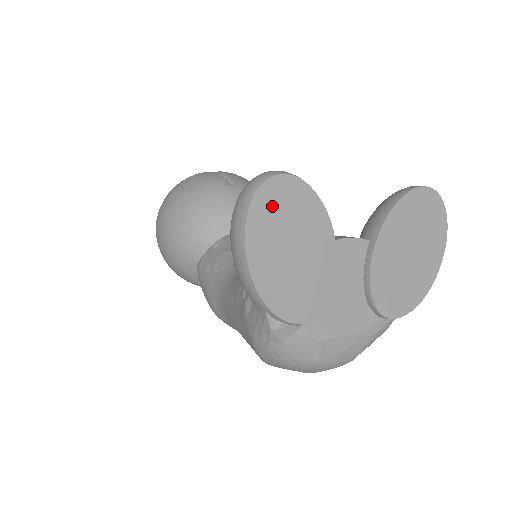
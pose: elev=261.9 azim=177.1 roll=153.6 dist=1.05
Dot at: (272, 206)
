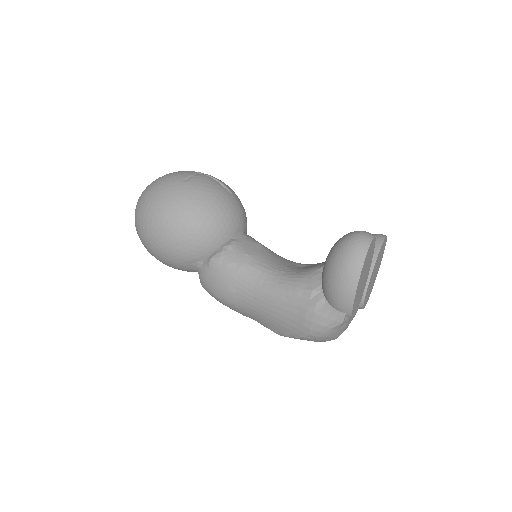
Dot at: (368, 255)
